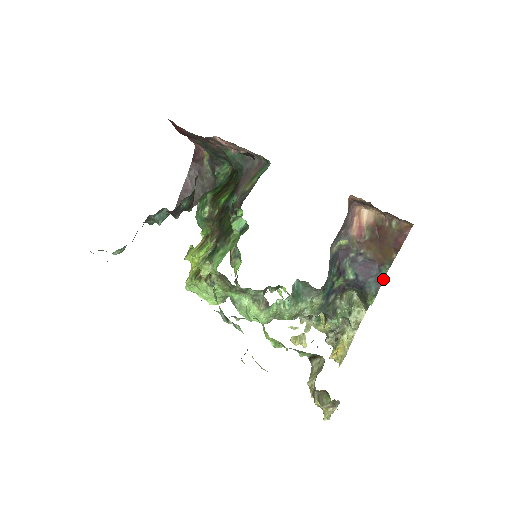
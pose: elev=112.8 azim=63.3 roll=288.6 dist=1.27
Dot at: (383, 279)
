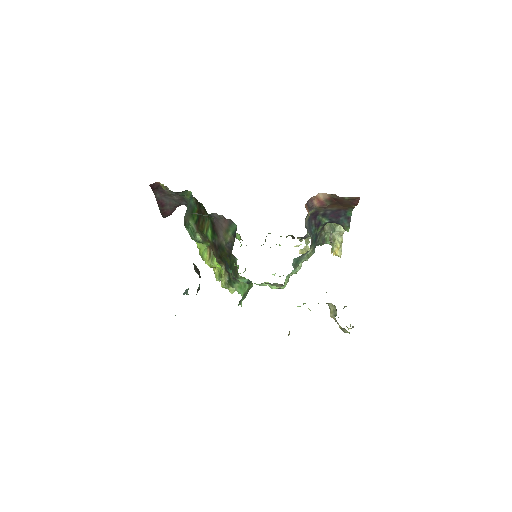
Dot at: occluded
